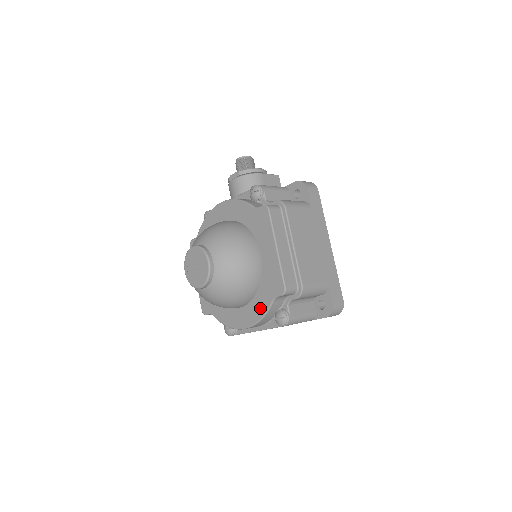
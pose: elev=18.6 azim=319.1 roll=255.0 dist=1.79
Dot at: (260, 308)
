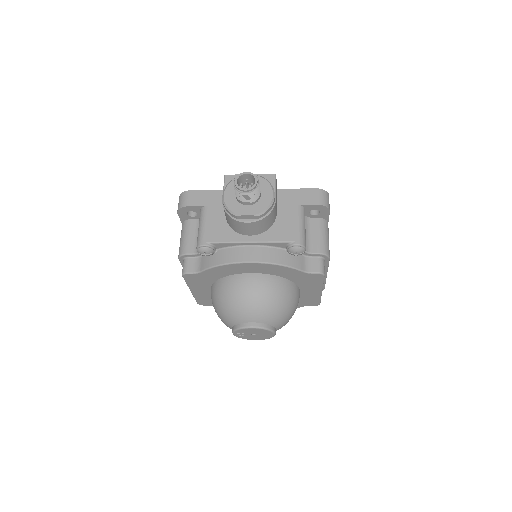
Dot at: occluded
